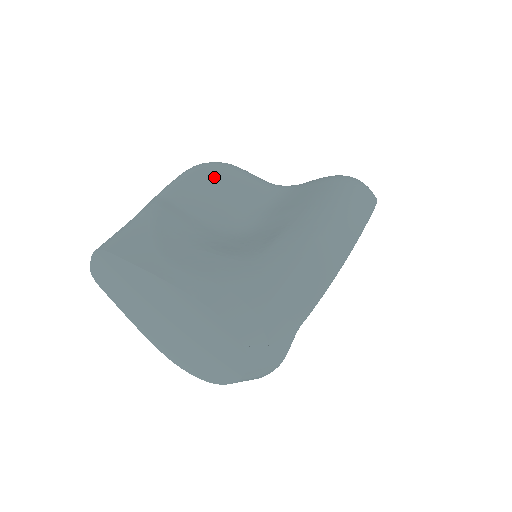
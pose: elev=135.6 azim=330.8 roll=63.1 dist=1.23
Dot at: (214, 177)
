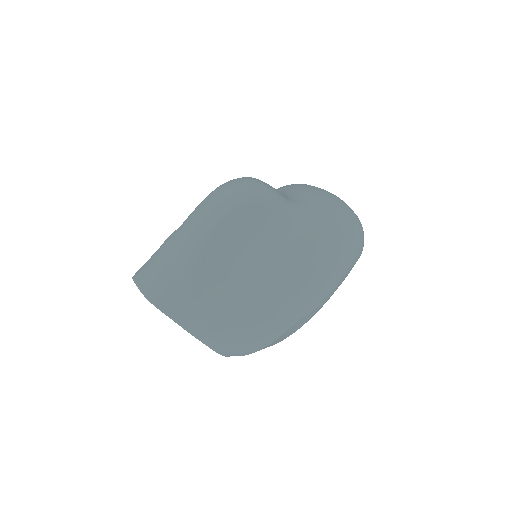
Dot at: (248, 217)
